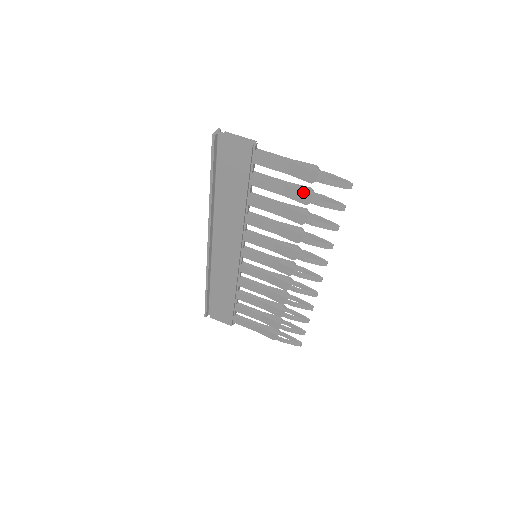
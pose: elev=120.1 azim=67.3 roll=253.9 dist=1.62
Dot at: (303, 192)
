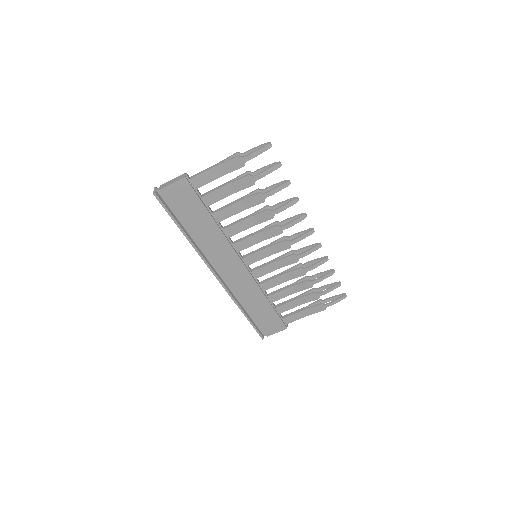
Dot at: (244, 178)
